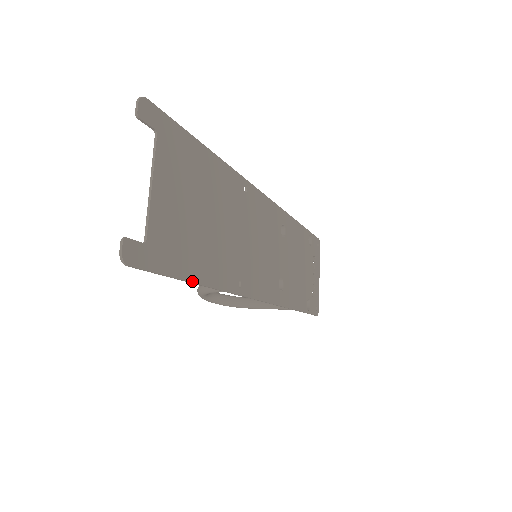
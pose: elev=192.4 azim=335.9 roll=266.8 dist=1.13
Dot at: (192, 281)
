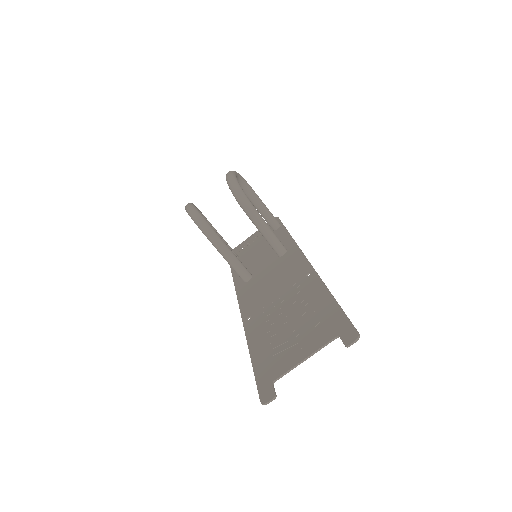
Dot at: (252, 359)
